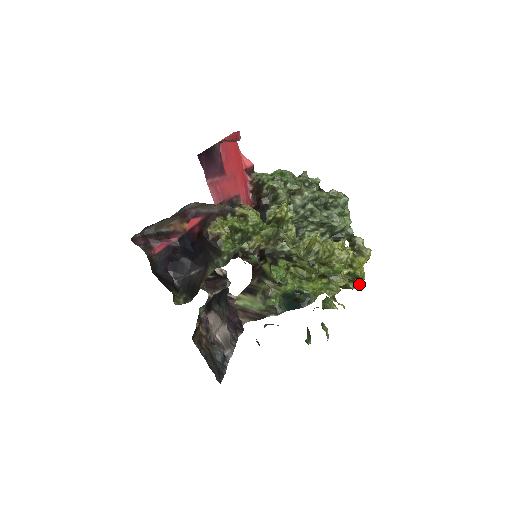
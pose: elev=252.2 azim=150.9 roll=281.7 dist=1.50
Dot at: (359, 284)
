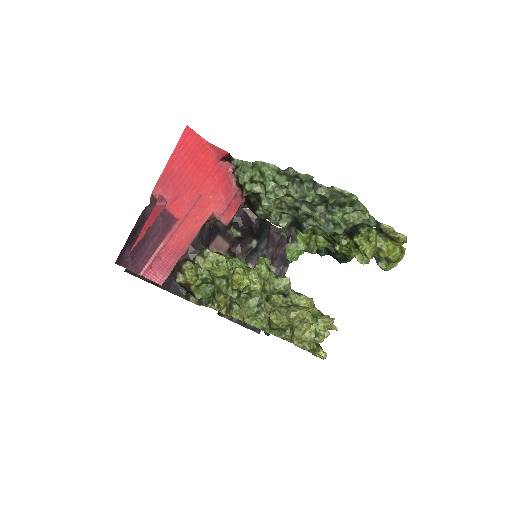
Dot at: (392, 267)
